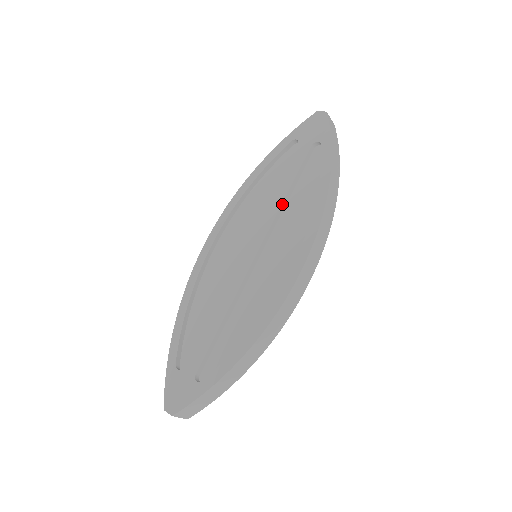
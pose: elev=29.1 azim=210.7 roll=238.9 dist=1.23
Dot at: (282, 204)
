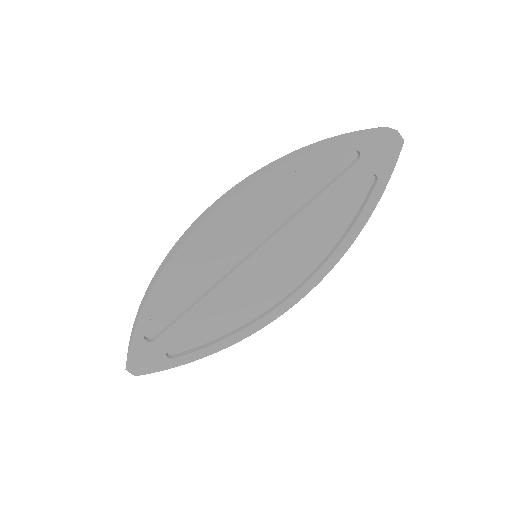
Dot at: (309, 226)
